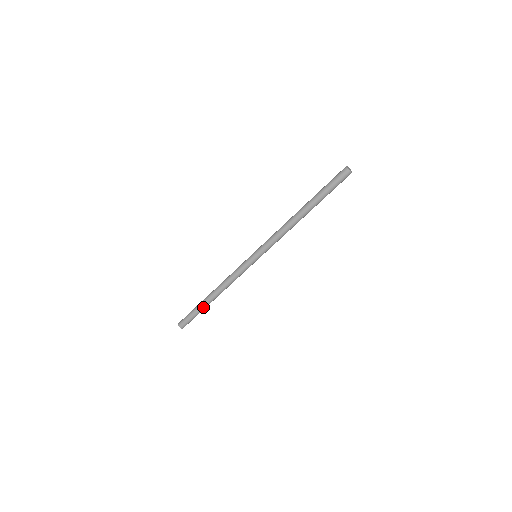
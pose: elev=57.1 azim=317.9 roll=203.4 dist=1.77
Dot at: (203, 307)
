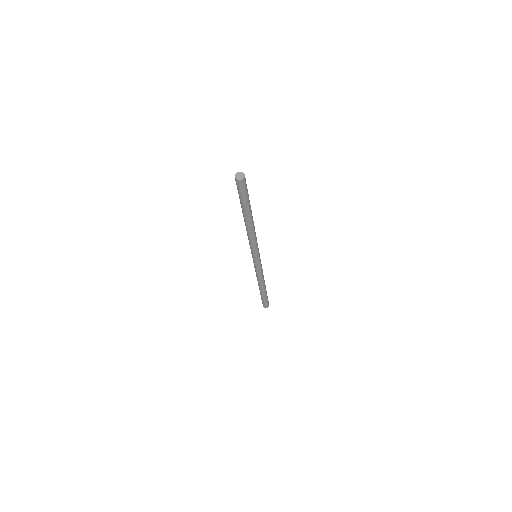
Dot at: (264, 294)
